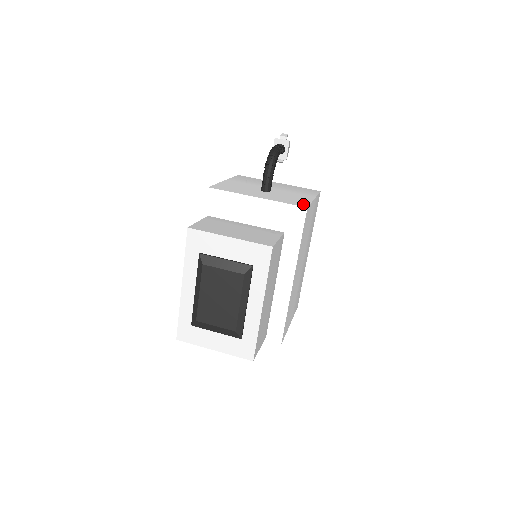
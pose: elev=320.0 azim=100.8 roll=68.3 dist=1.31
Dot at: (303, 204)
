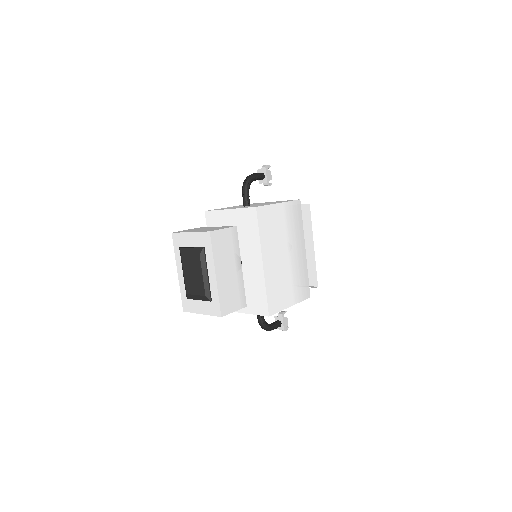
Dot at: occluded
